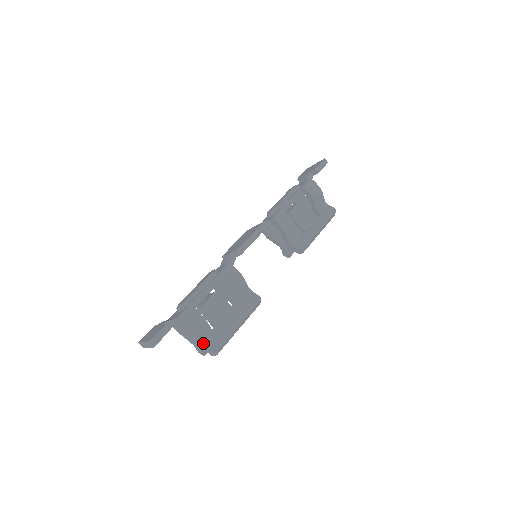
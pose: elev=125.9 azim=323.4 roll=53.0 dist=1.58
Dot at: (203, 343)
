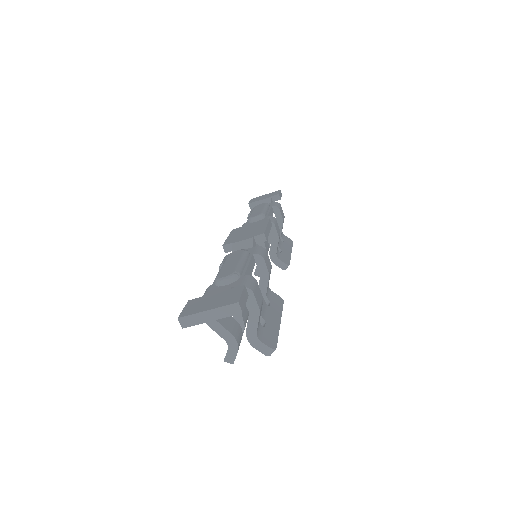
Dot at: (258, 335)
